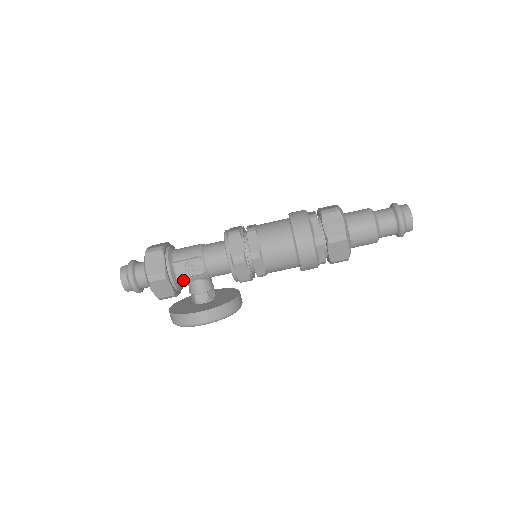
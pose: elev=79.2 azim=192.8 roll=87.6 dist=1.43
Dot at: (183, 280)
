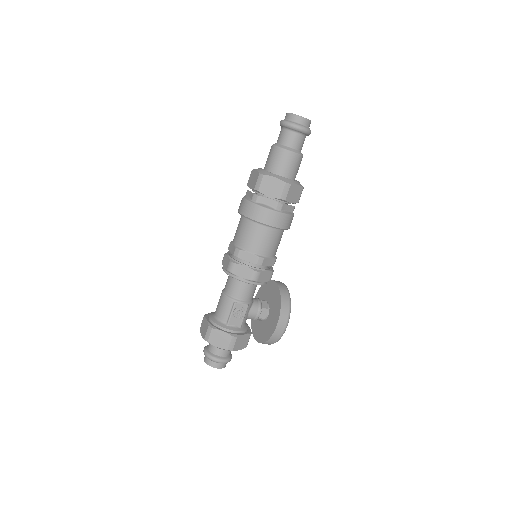
Dot at: (243, 323)
